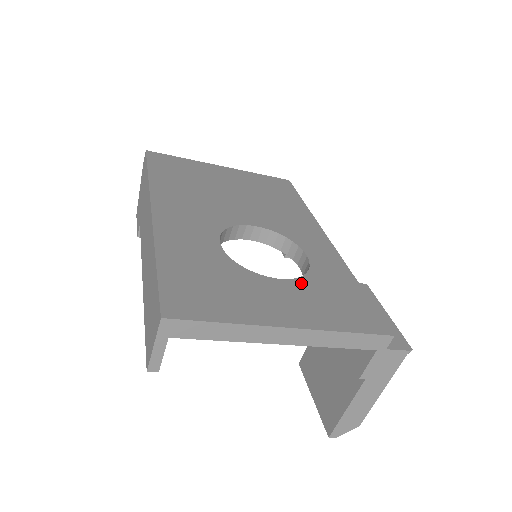
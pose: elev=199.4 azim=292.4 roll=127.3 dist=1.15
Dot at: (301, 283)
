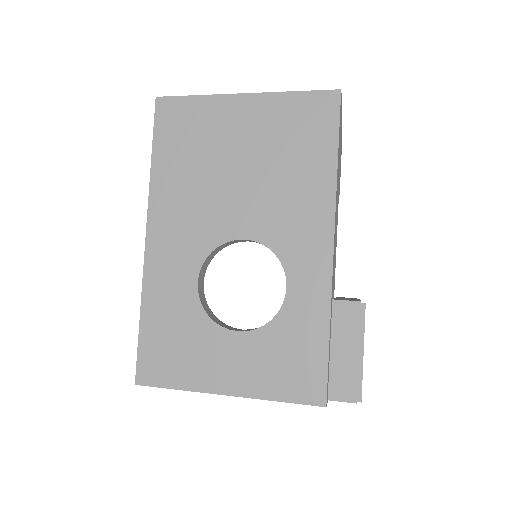
Dot at: (260, 336)
